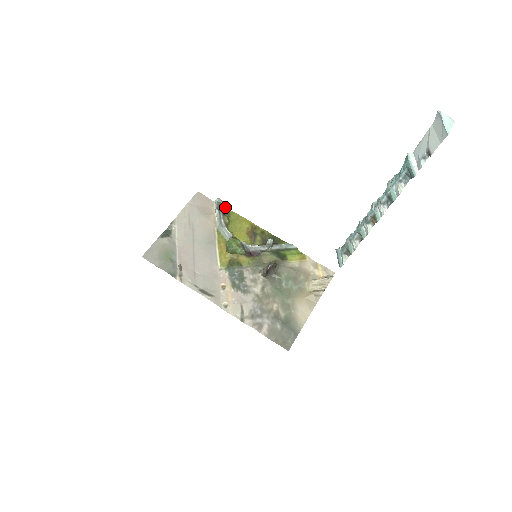
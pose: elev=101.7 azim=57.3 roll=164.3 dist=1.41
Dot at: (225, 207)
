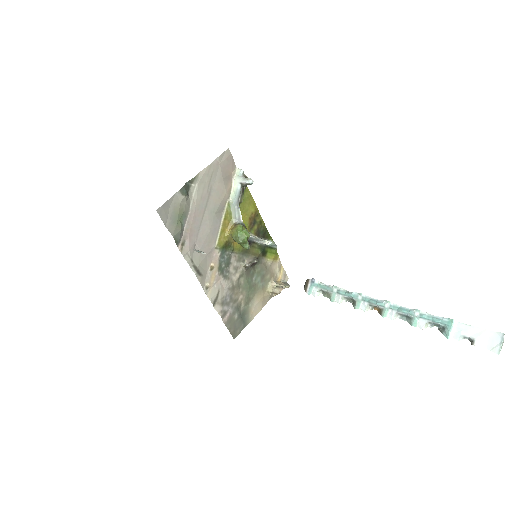
Dot at: occluded
